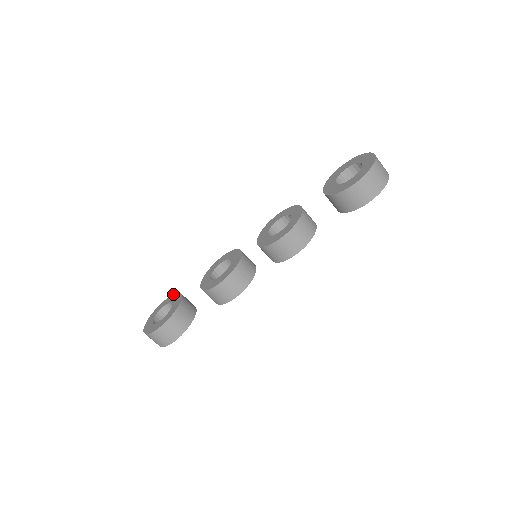
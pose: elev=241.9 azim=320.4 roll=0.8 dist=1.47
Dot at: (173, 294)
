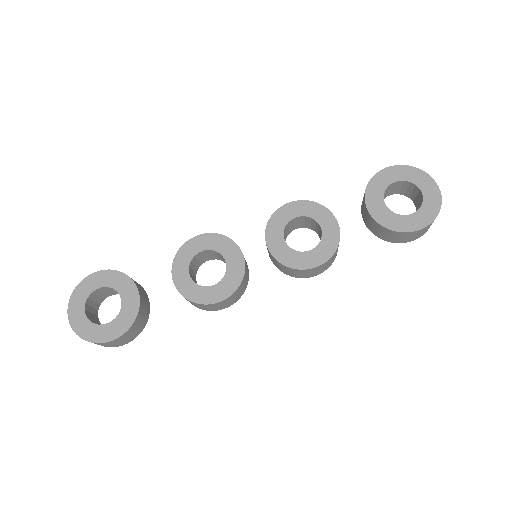
Dot at: (109, 270)
